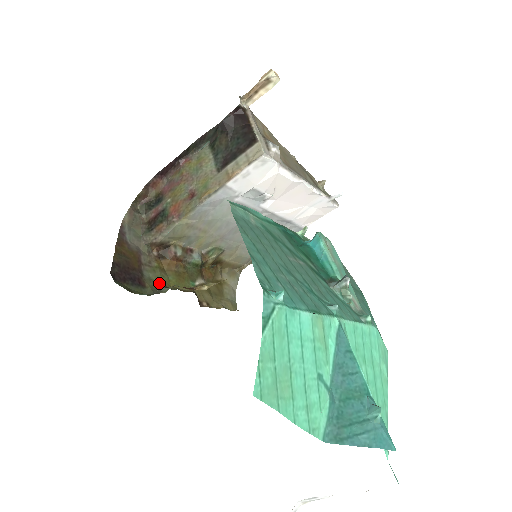
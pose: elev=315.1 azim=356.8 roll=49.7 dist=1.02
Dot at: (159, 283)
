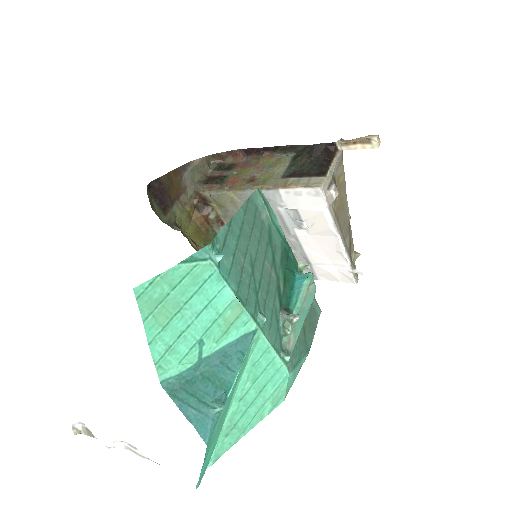
Dot at: (178, 222)
